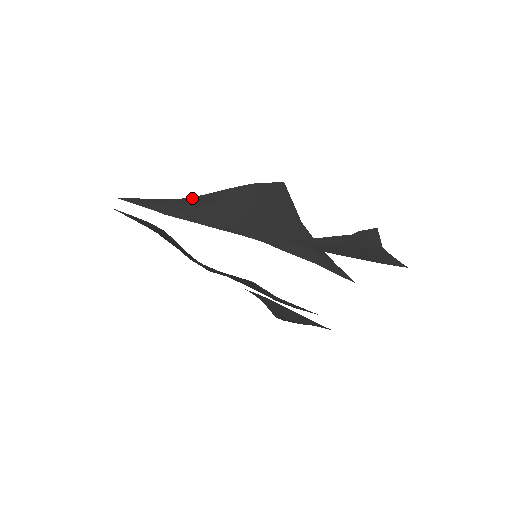
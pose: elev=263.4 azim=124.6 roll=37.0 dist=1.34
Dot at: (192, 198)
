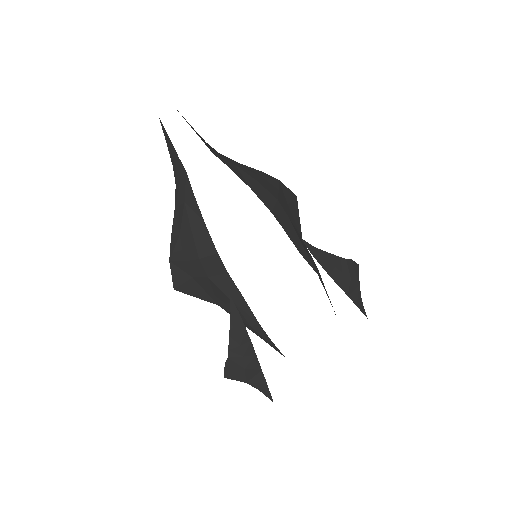
Dot at: occluded
